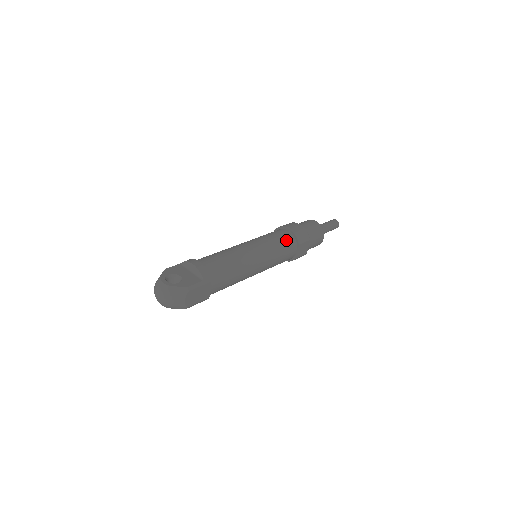
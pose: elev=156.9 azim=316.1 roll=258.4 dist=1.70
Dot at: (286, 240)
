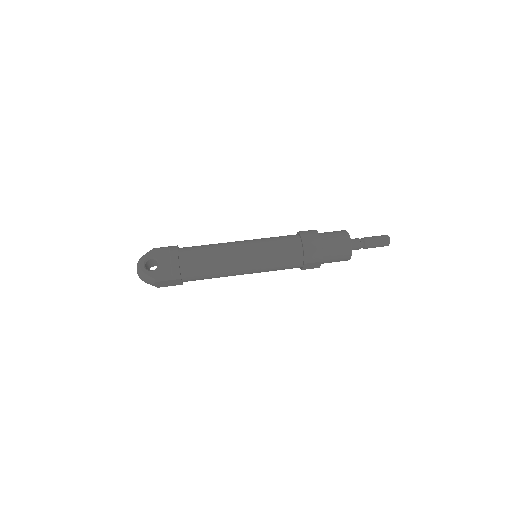
Dot at: (290, 256)
